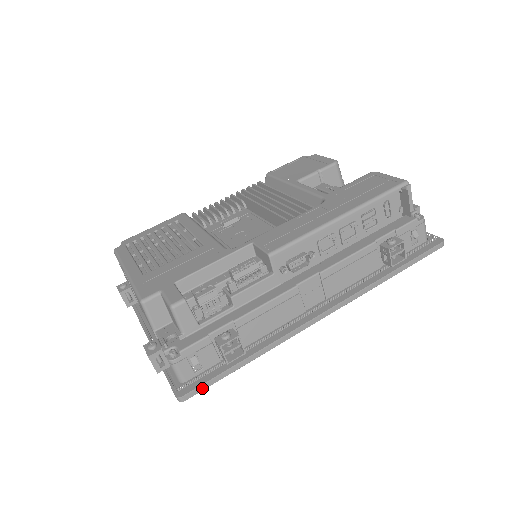
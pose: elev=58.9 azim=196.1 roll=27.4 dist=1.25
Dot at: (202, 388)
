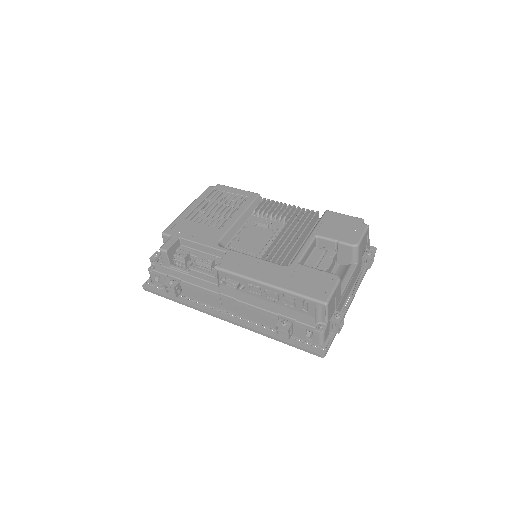
Dot at: (153, 292)
